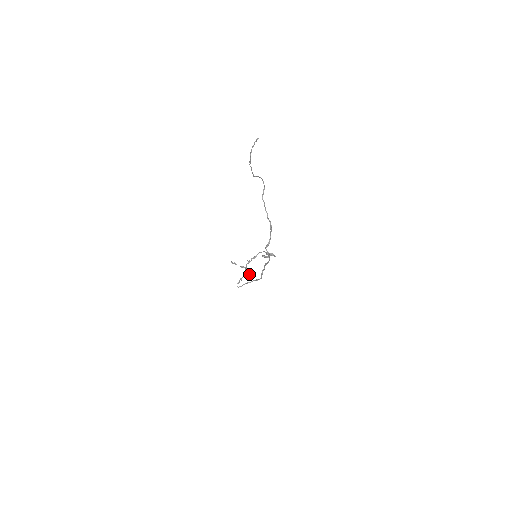
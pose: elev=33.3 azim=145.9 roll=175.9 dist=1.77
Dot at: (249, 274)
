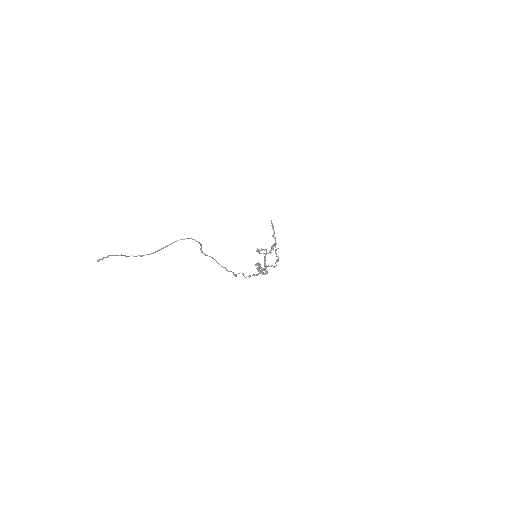
Dot at: (270, 253)
